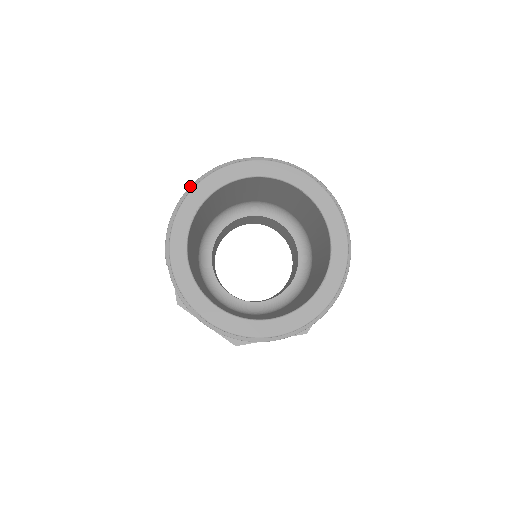
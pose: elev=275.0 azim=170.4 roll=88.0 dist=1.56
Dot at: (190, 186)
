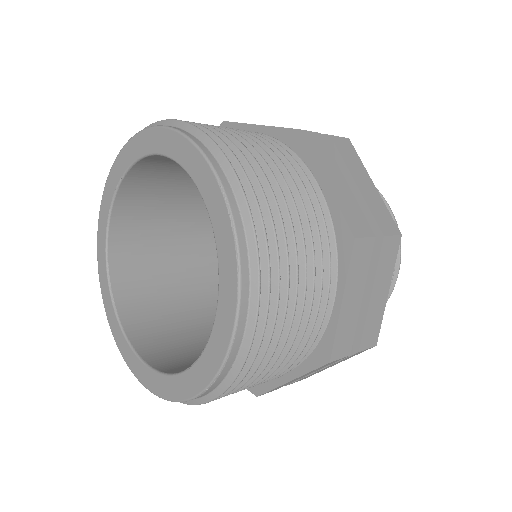
Dot at: occluded
